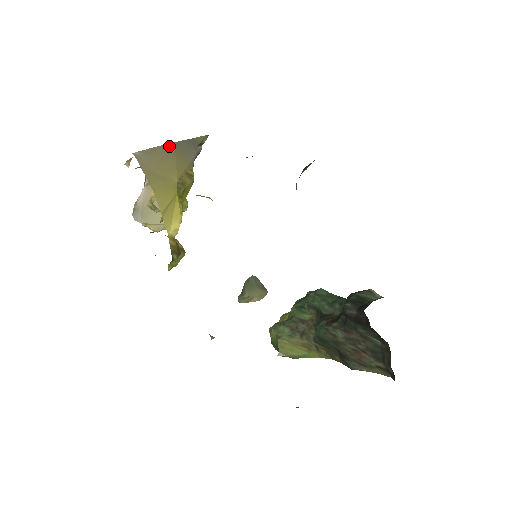
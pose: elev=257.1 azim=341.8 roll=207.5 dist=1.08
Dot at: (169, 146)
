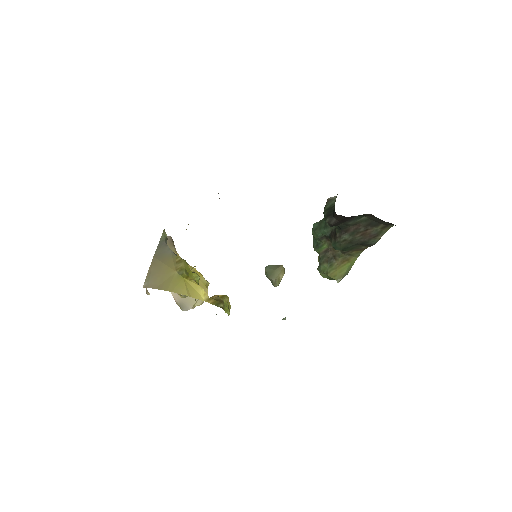
Dot at: (153, 262)
